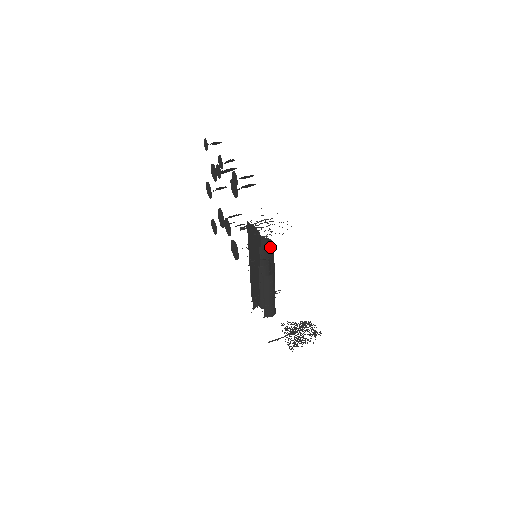
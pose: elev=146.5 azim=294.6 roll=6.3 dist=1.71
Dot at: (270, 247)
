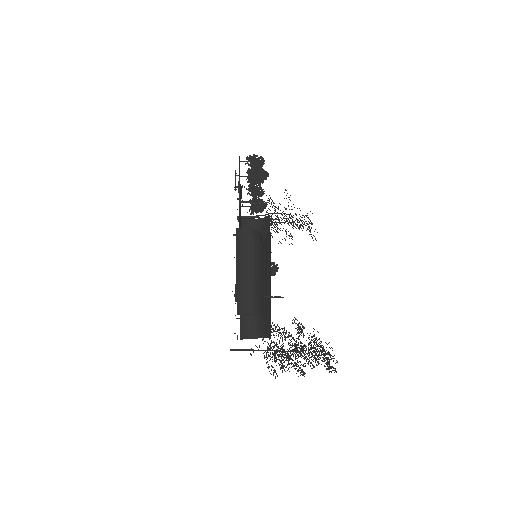
Dot at: (268, 227)
